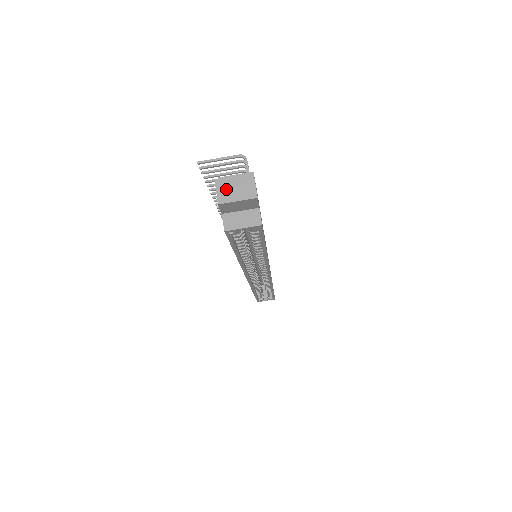
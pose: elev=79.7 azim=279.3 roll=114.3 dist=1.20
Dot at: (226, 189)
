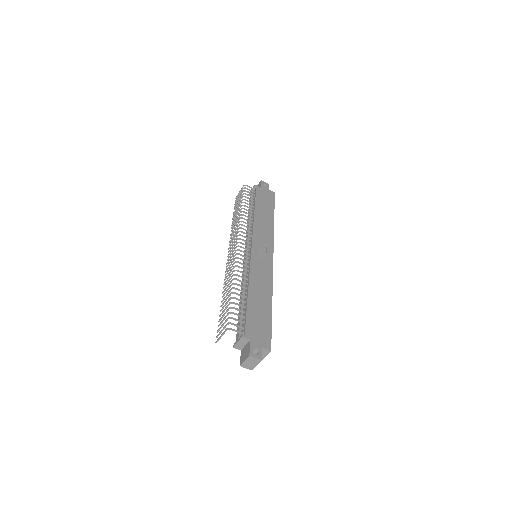
Dot at: (248, 366)
